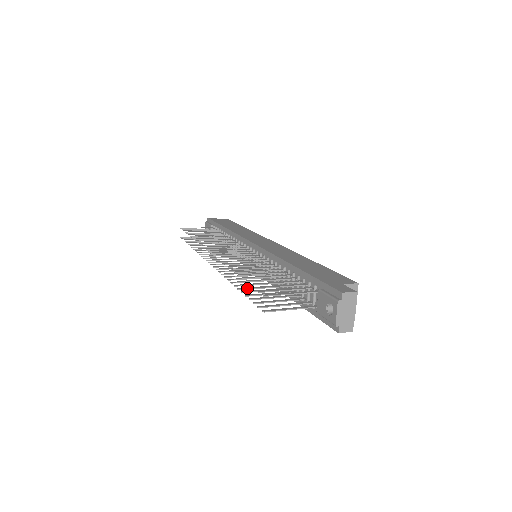
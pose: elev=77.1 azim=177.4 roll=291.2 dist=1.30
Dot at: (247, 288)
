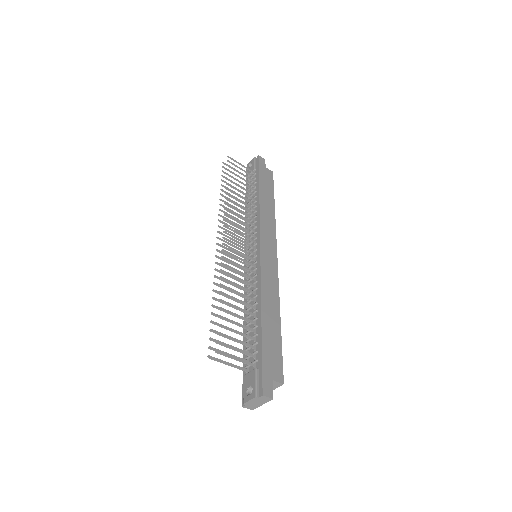
Dot at: occluded
